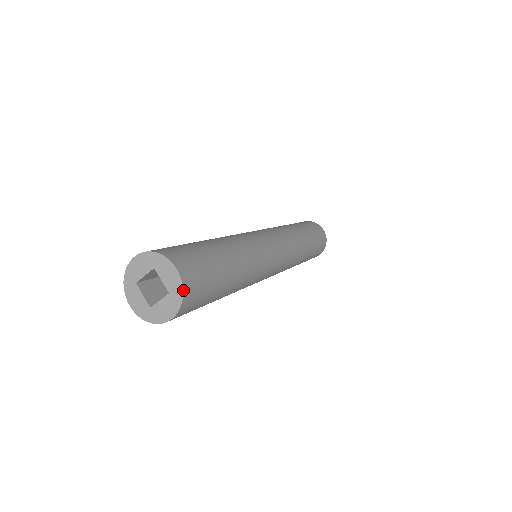
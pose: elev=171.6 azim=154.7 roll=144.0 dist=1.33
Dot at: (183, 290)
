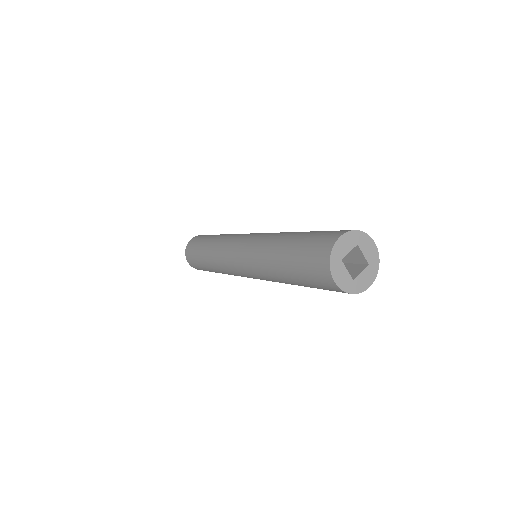
Dot at: (379, 260)
